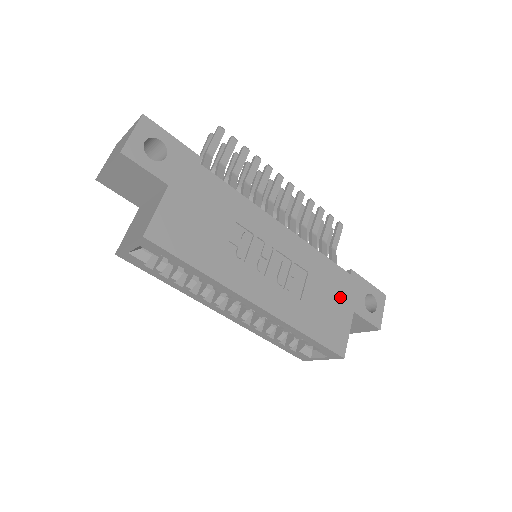
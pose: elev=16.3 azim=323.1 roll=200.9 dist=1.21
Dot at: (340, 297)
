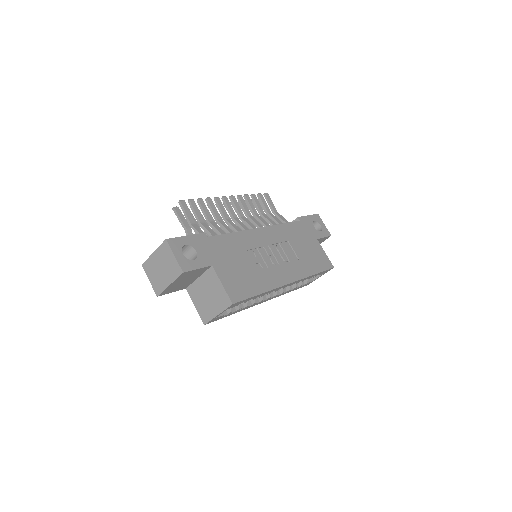
Dot at: (307, 238)
